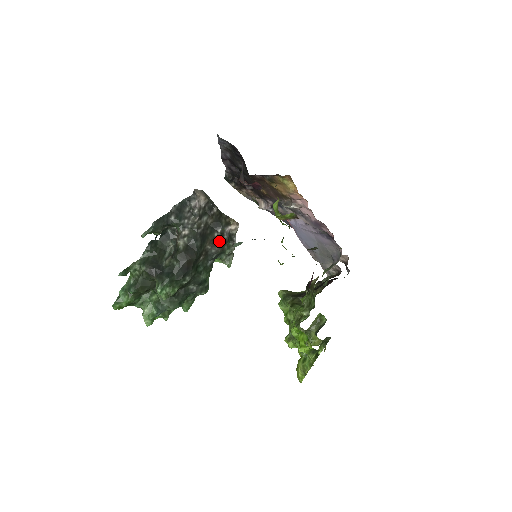
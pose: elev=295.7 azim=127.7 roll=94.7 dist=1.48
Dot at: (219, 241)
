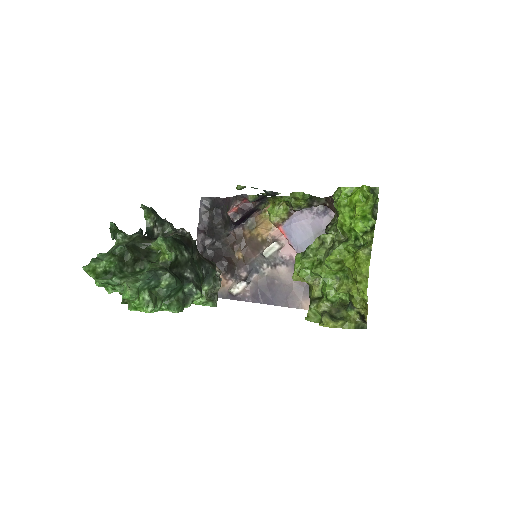
Dot at: (209, 261)
